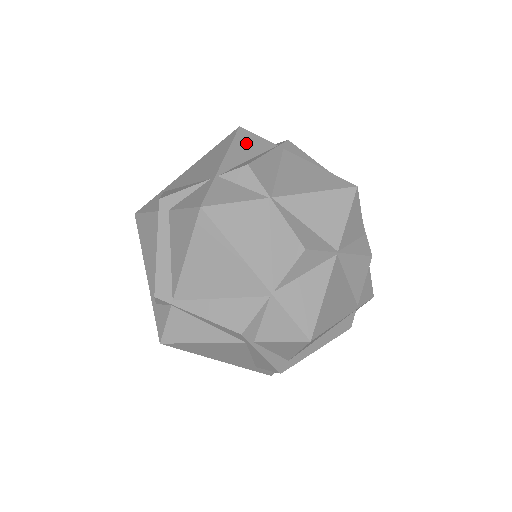
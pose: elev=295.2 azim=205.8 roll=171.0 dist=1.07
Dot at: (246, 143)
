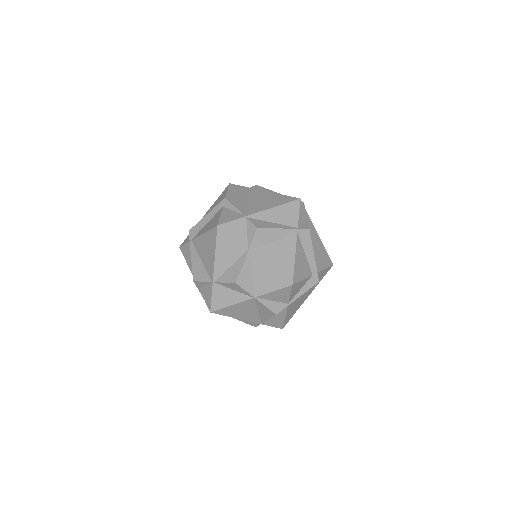
Dot at: (286, 212)
